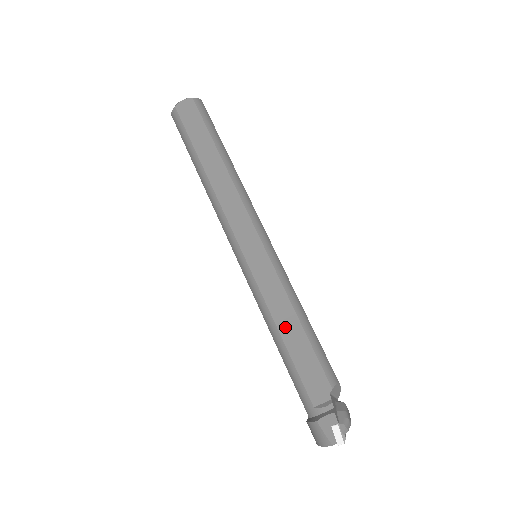
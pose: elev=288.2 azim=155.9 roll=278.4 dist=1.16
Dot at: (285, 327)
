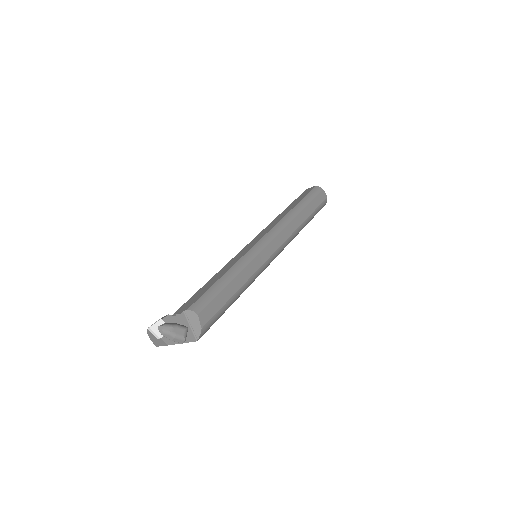
Dot at: (214, 278)
